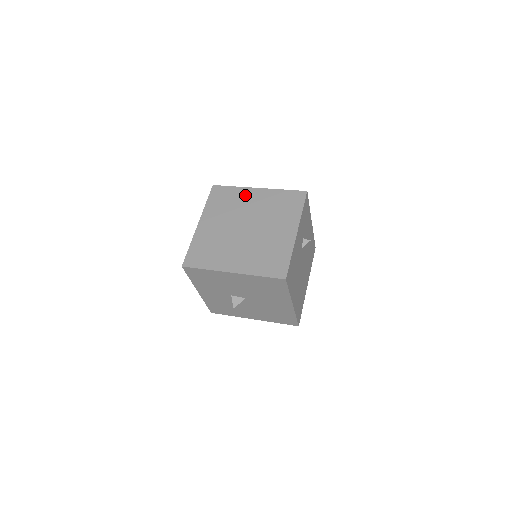
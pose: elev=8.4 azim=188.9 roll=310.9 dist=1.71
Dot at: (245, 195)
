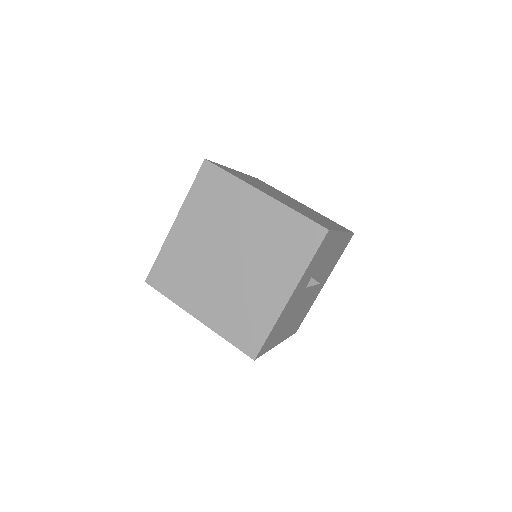
Dot at: (242, 198)
